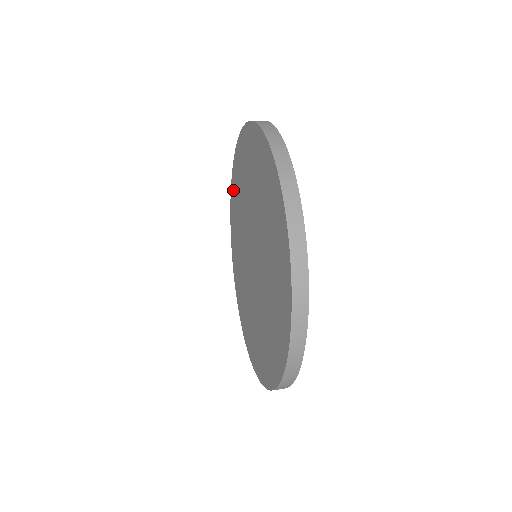
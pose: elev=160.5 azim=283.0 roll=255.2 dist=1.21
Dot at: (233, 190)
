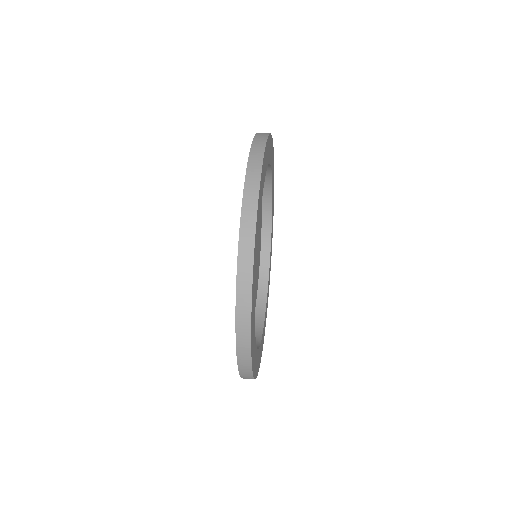
Dot at: occluded
